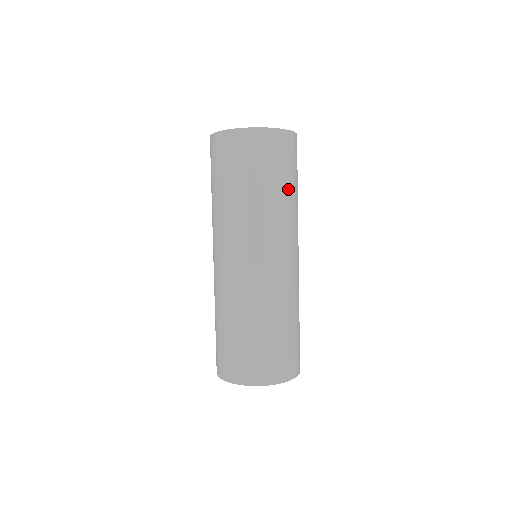
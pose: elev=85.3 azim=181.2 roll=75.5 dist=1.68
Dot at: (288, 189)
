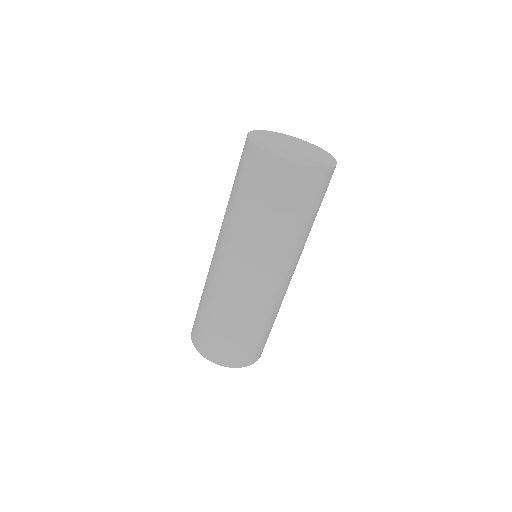
Dot at: (314, 219)
